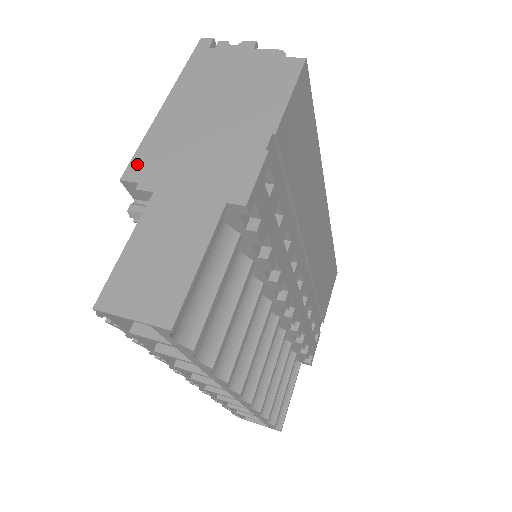
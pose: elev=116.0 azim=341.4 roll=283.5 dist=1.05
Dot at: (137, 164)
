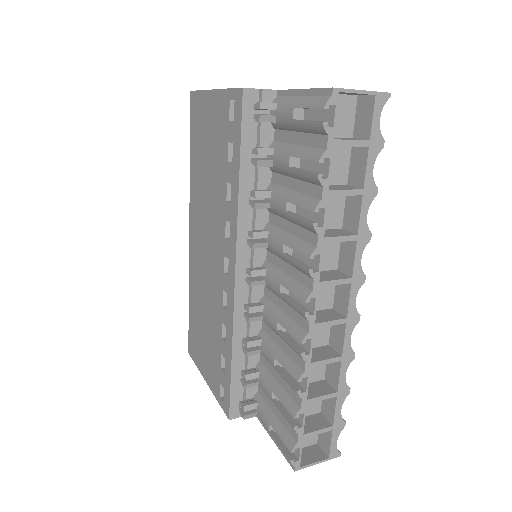
Dot at: occluded
